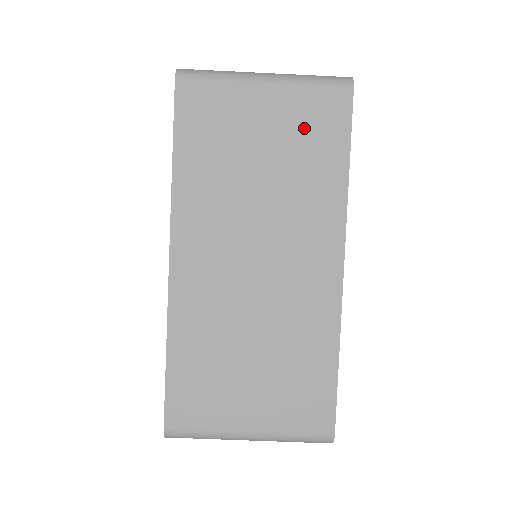
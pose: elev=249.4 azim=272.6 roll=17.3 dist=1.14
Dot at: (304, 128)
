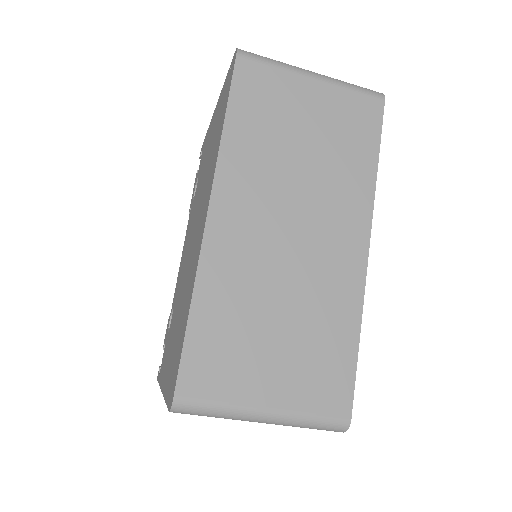
Dot at: (343, 122)
